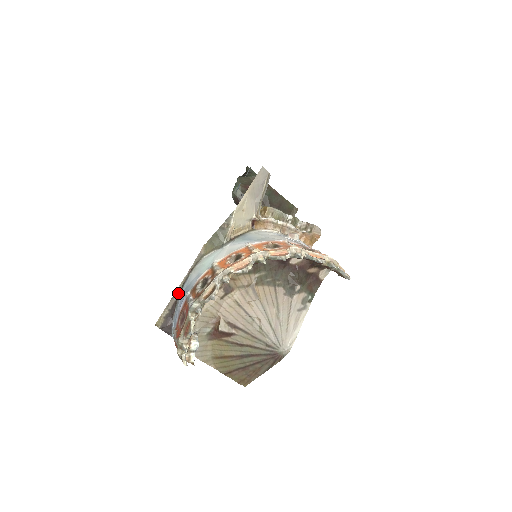
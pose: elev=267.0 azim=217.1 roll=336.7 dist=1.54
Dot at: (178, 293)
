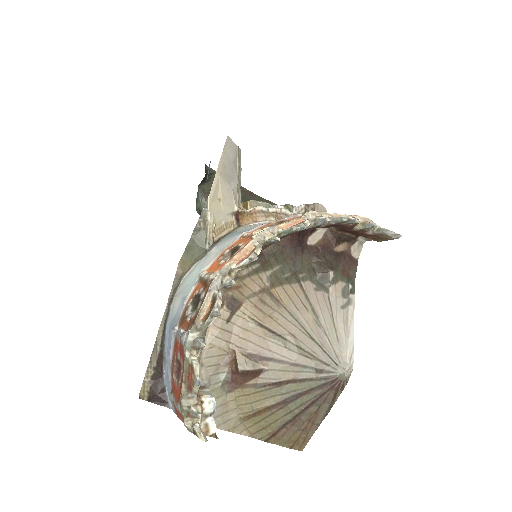
Dot at: (161, 339)
